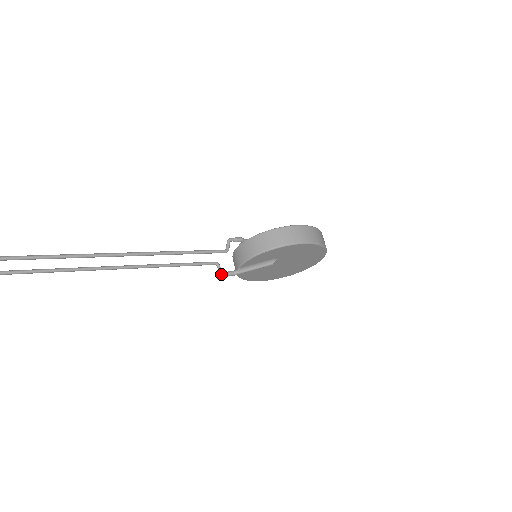
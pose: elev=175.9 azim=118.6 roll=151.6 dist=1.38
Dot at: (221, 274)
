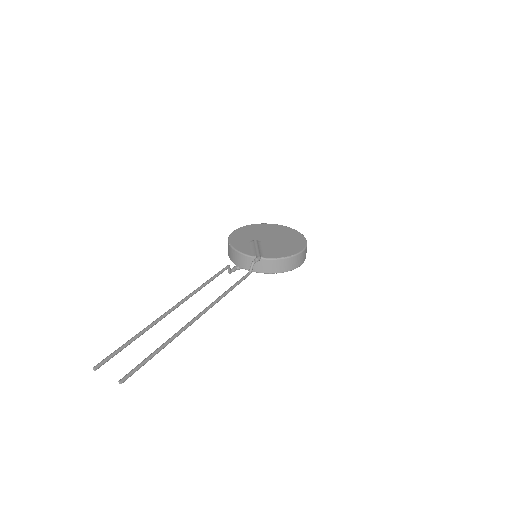
Dot at: (229, 273)
